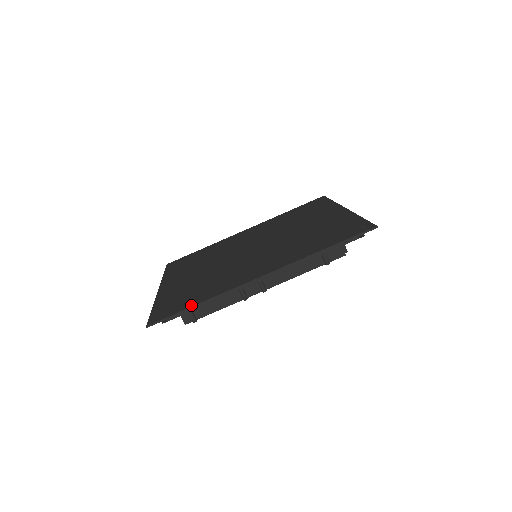
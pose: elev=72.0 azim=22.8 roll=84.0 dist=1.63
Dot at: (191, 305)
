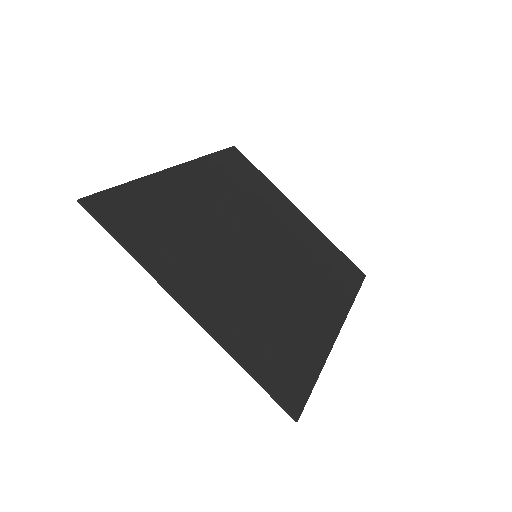
Dot at: (315, 375)
